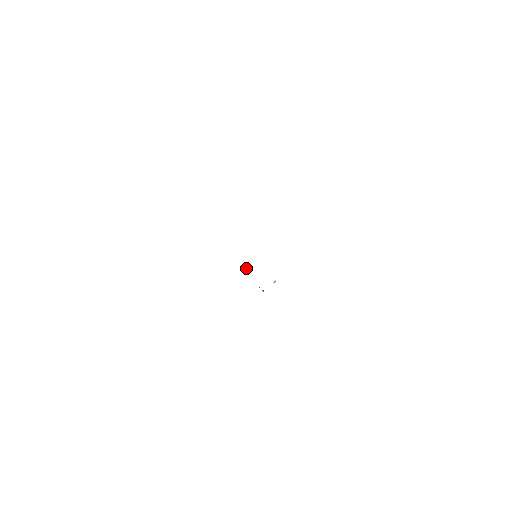
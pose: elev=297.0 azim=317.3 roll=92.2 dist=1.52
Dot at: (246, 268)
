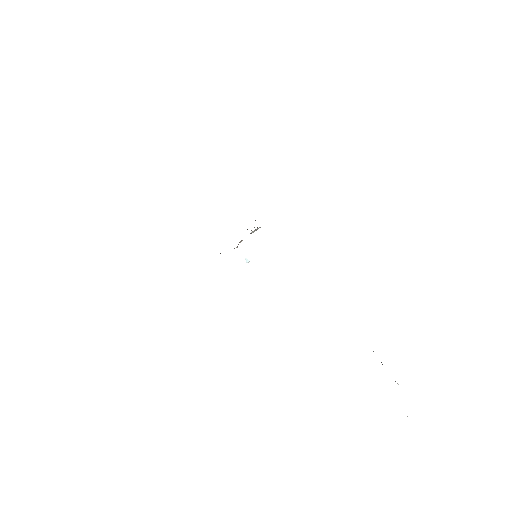
Dot at: (254, 231)
